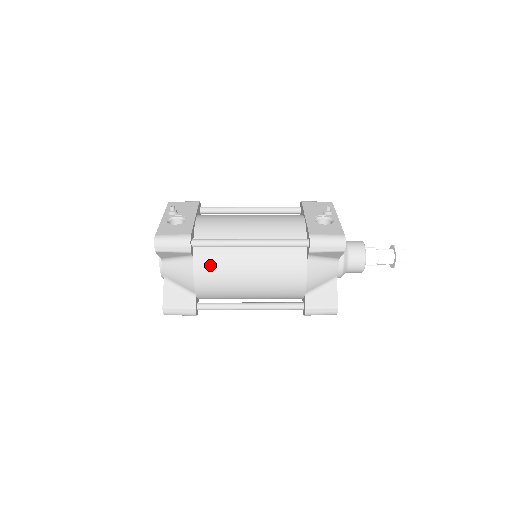
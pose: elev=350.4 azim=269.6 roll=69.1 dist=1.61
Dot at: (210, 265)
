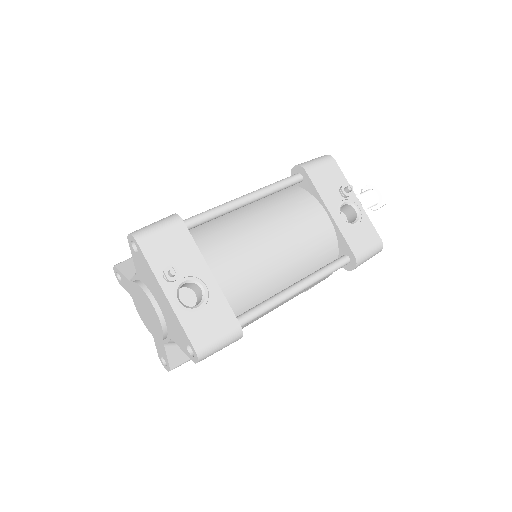
Dot at: (244, 325)
